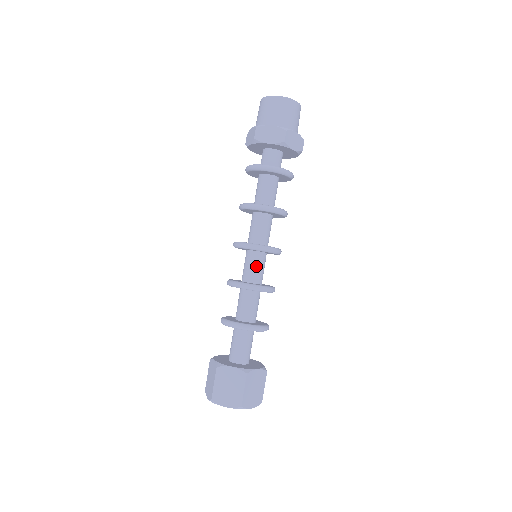
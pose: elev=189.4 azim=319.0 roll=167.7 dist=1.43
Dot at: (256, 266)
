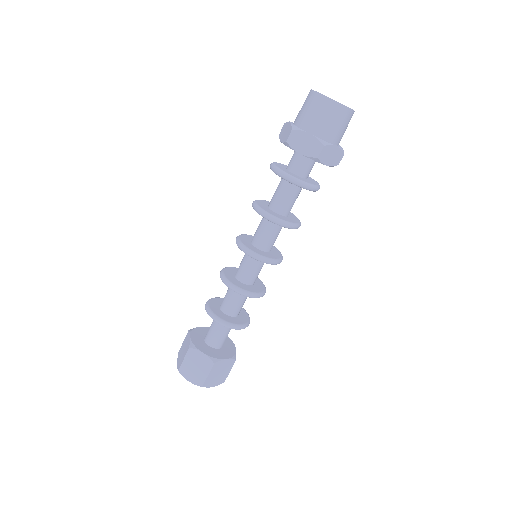
Dot at: (252, 269)
